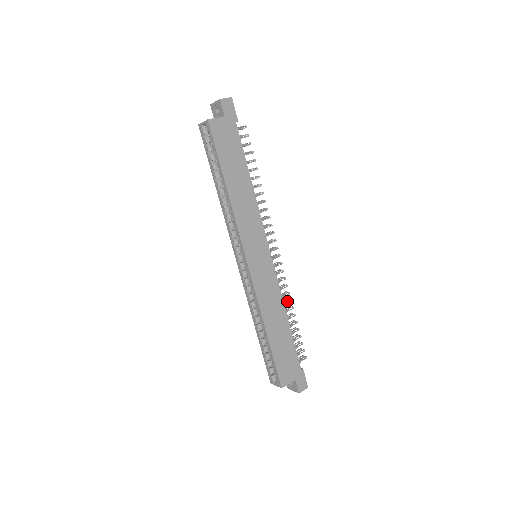
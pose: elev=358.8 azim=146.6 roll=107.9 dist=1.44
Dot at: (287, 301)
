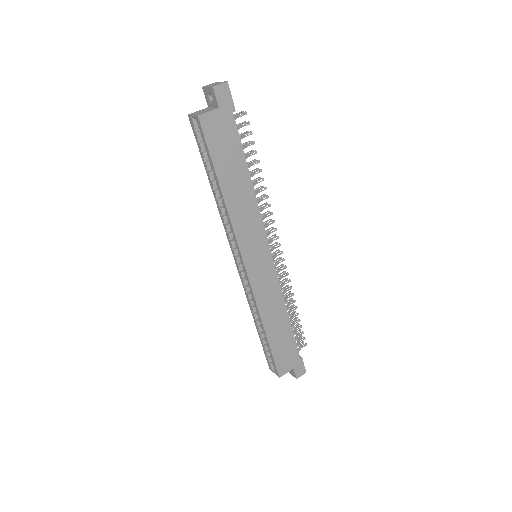
Dot at: (289, 294)
